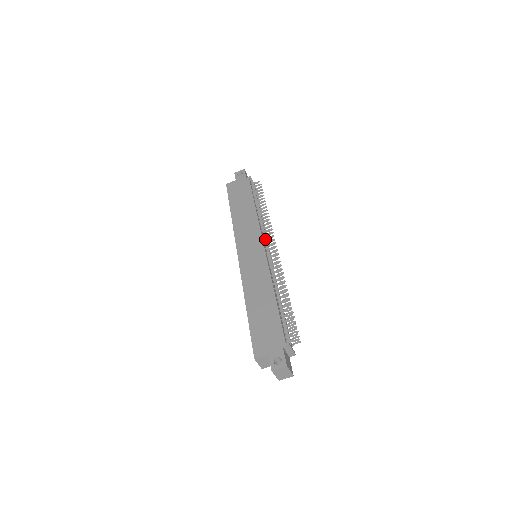
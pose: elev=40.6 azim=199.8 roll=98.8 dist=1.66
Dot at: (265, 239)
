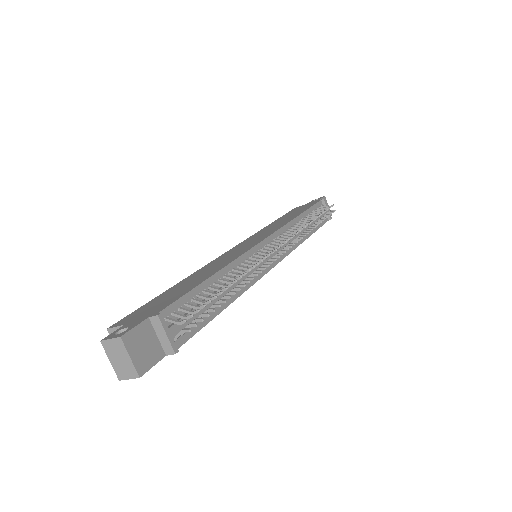
Dot at: occluded
